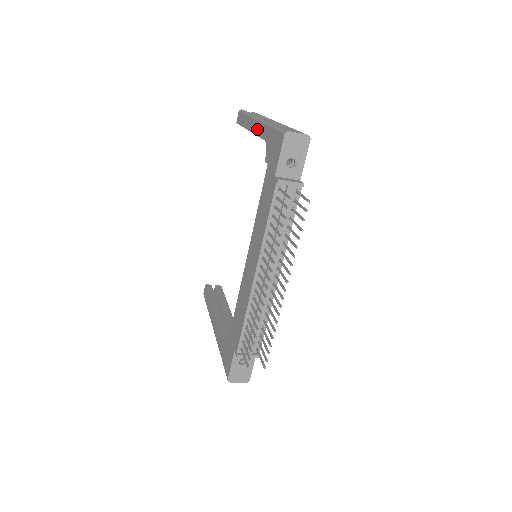
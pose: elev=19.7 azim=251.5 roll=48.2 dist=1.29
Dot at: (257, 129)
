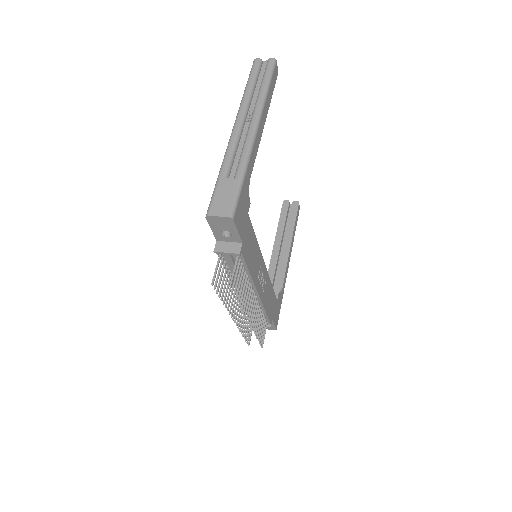
Dot at: occluded
